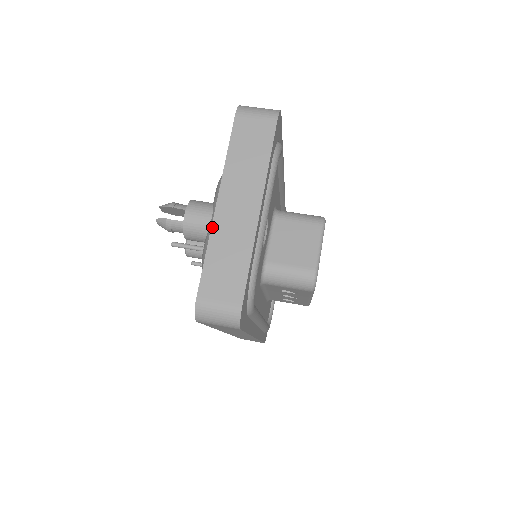
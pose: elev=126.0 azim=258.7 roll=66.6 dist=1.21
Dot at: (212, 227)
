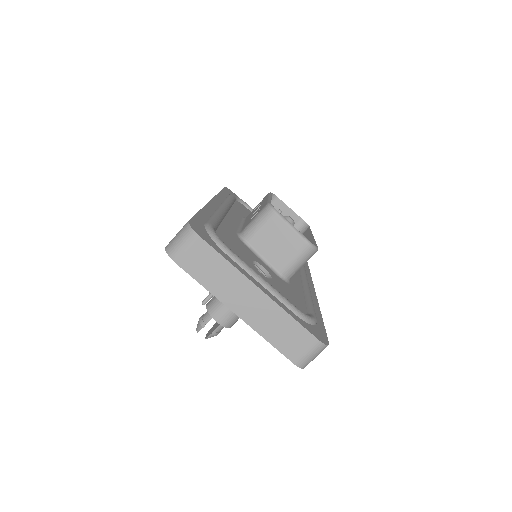
Dot at: (252, 328)
